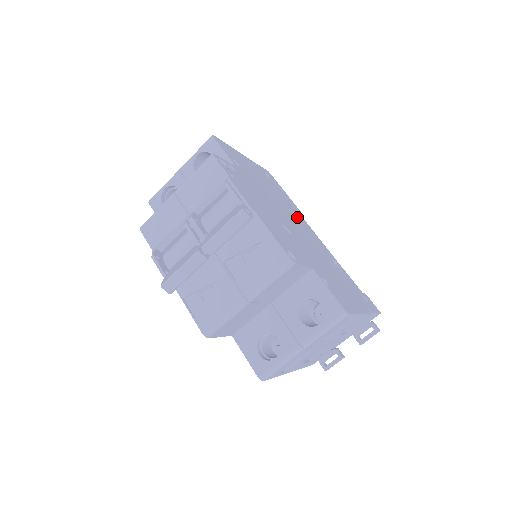
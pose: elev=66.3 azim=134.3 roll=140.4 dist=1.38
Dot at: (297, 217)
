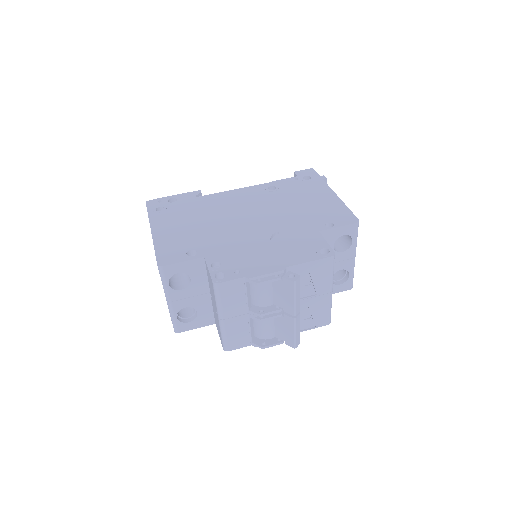
Dot at: (224, 204)
